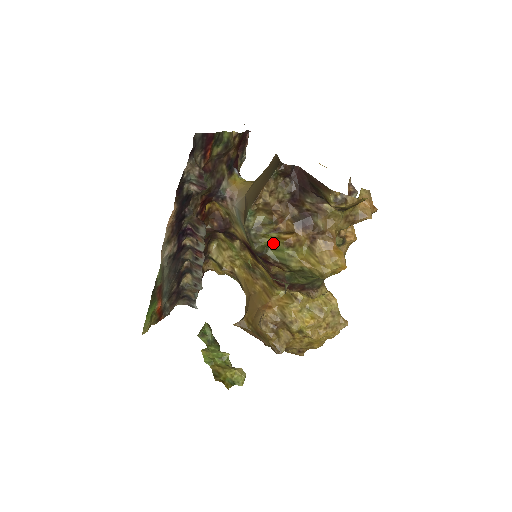
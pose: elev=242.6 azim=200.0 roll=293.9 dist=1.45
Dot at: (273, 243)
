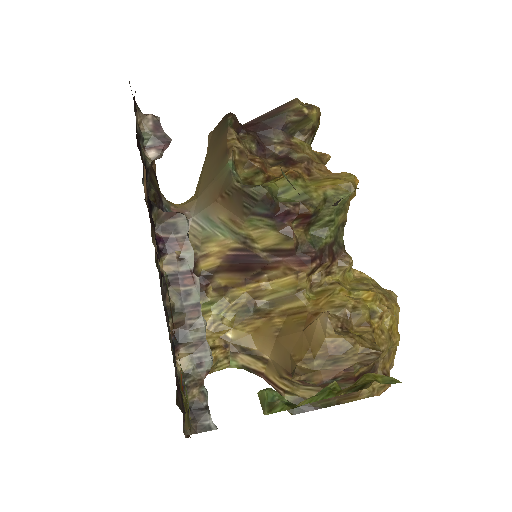
Dot at: (277, 186)
